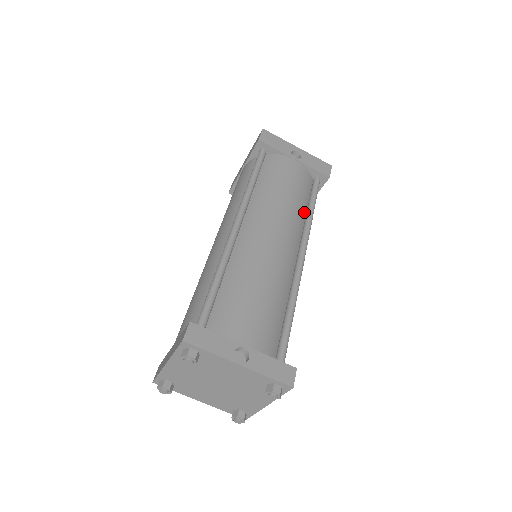
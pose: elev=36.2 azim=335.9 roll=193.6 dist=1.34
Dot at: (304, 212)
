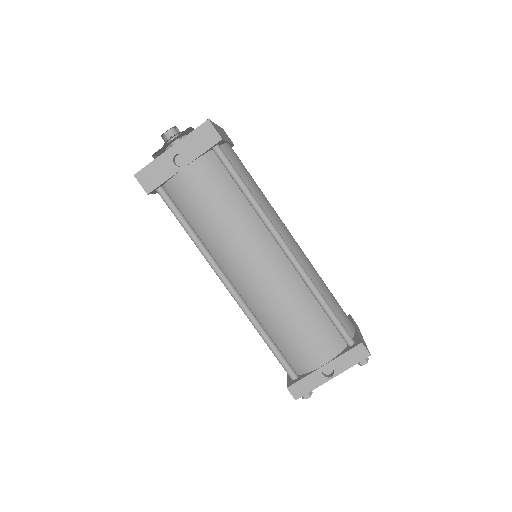
Dot at: (245, 202)
